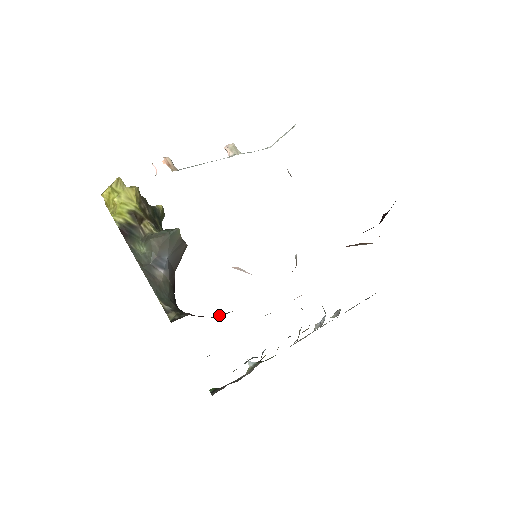
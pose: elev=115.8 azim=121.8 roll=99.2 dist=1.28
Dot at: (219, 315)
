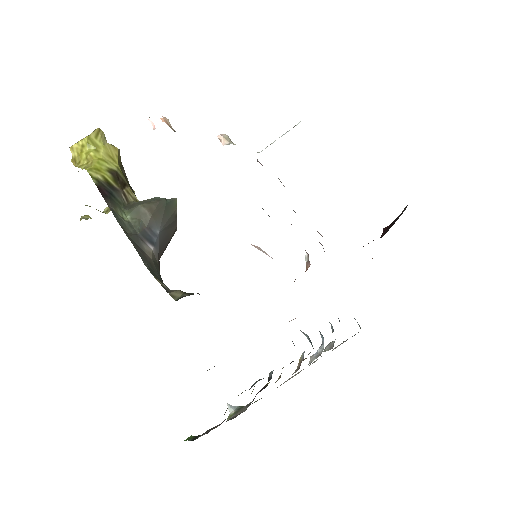
Dot at: occluded
